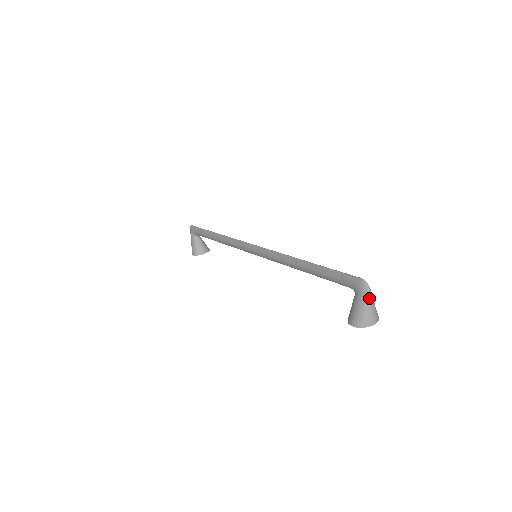
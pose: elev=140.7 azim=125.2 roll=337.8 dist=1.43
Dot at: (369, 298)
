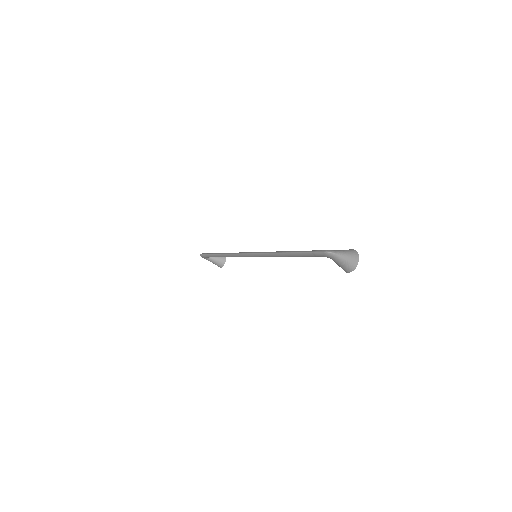
Dot at: (340, 257)
